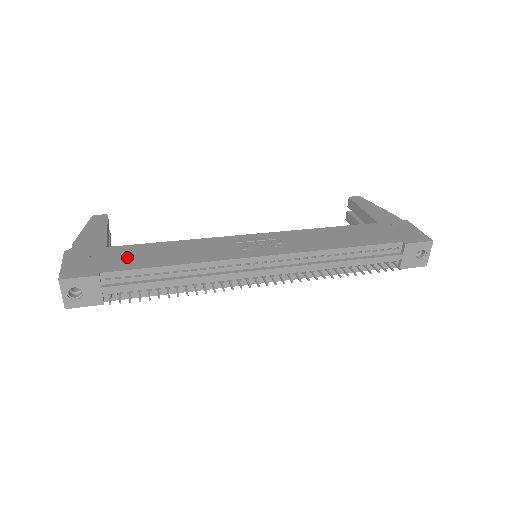
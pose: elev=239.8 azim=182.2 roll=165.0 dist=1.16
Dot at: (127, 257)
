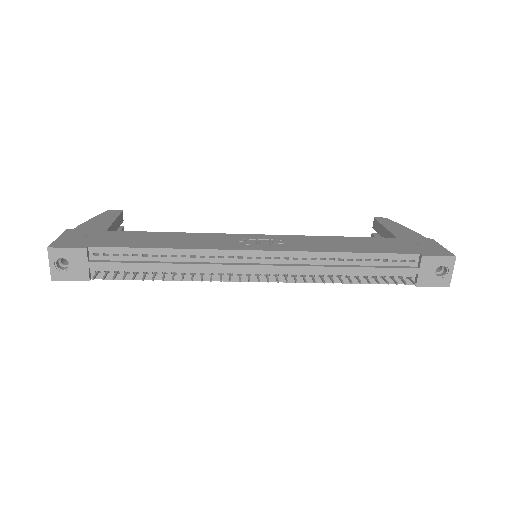
Dot at: (121, 239)
